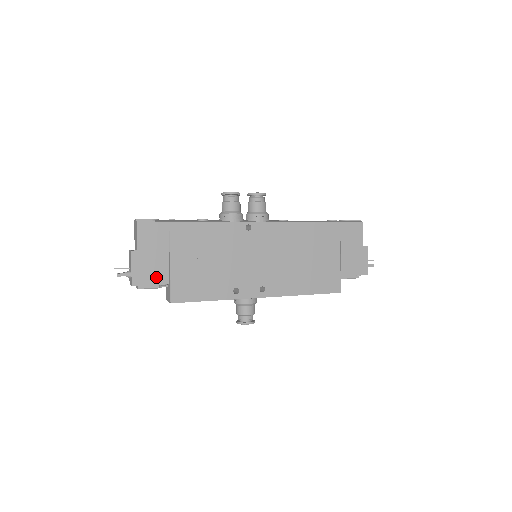
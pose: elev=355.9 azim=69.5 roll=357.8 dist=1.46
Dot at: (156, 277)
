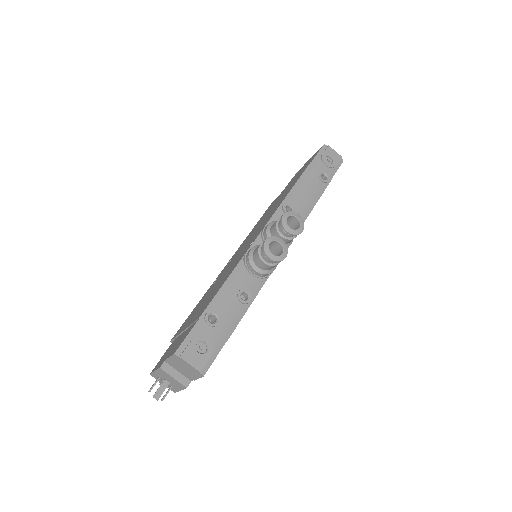
Dot at: occluded
